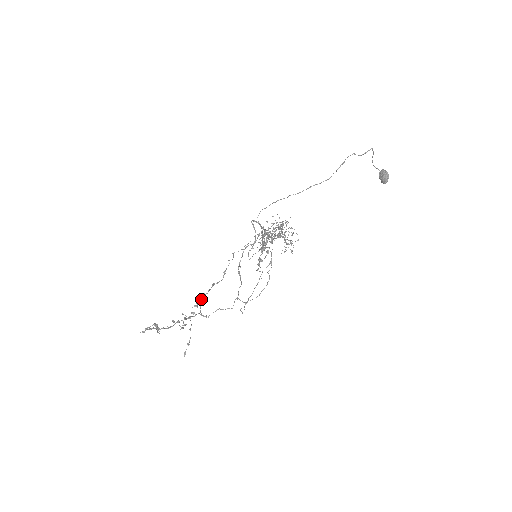
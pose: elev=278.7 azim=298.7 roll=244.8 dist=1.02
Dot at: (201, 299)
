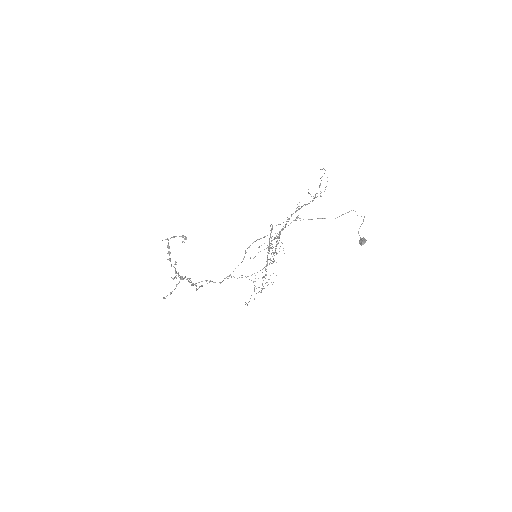
Dot at: (188, 278)
